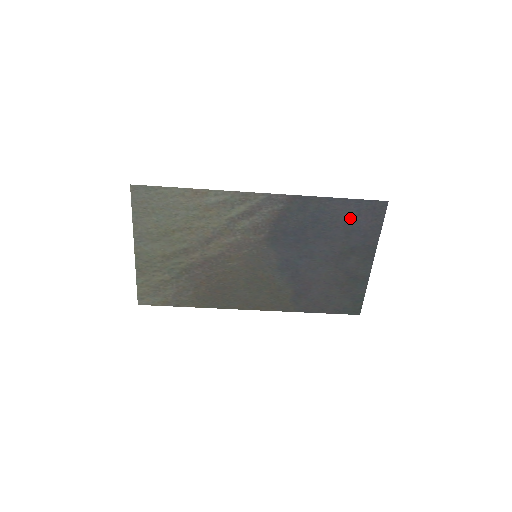
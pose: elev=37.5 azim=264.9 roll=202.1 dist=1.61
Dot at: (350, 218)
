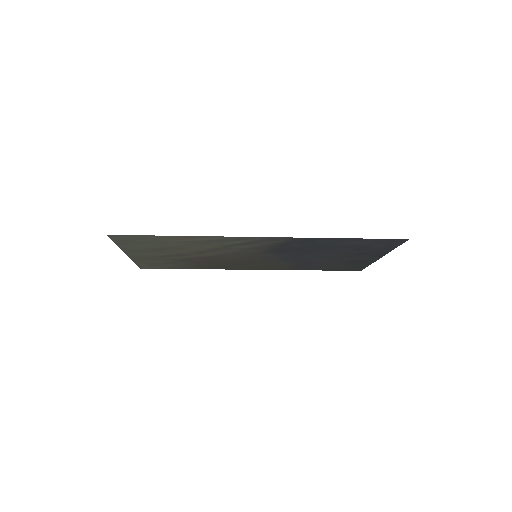
Dot at: (362, 244)
